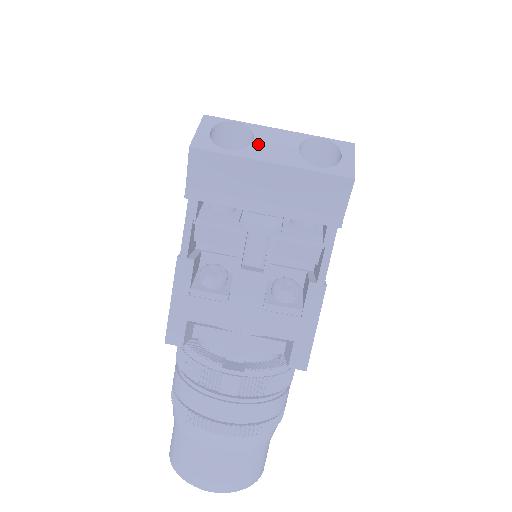
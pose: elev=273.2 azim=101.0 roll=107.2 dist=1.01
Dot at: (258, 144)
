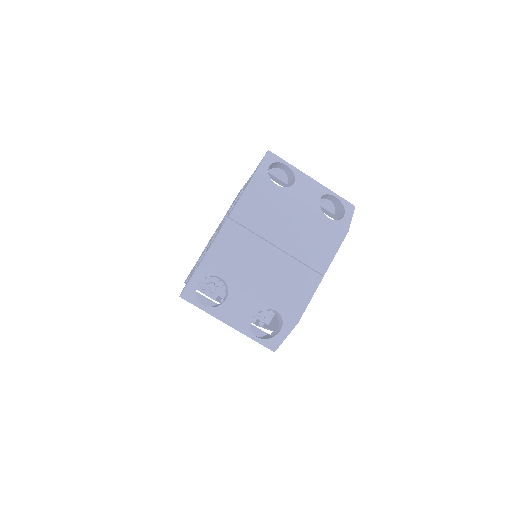
Dot at: (226, 306)
